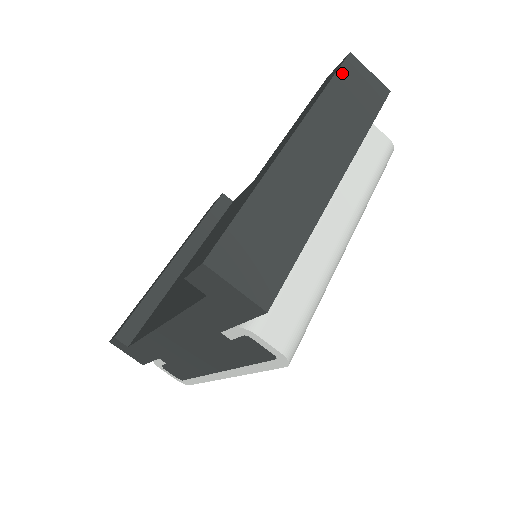
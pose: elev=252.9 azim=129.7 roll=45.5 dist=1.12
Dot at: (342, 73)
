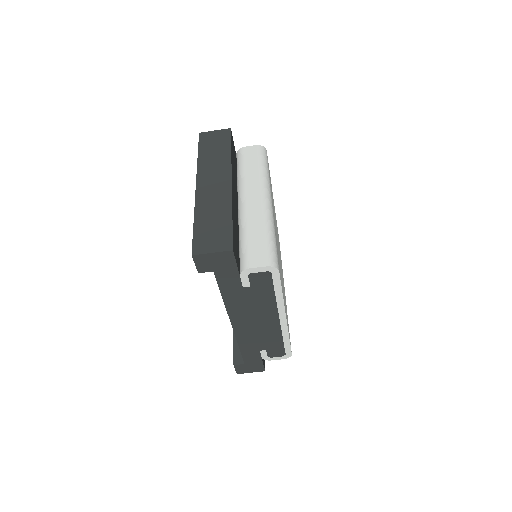
Dot at: (201, 144)
